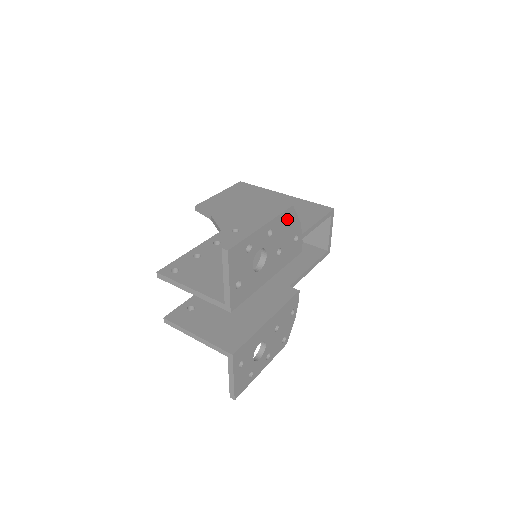
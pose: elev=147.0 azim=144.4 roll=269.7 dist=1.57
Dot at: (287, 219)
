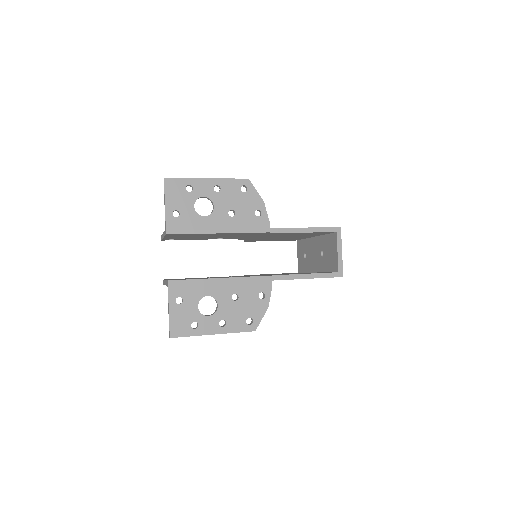
Dot at: (246, 191)
